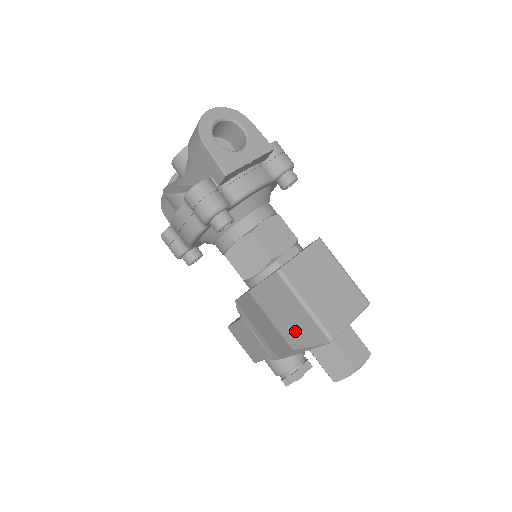
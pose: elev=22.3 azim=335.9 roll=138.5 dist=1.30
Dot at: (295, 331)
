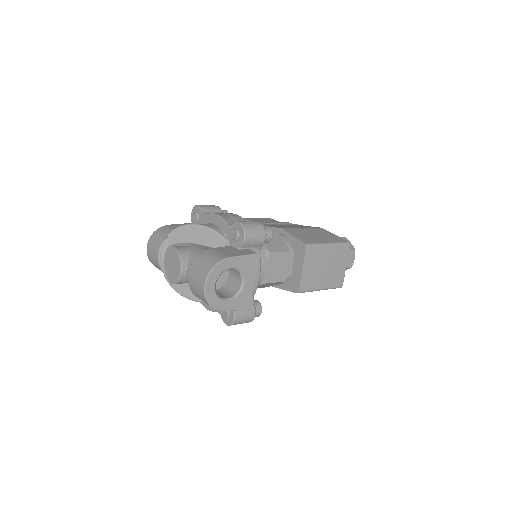
Dot at: occluded
